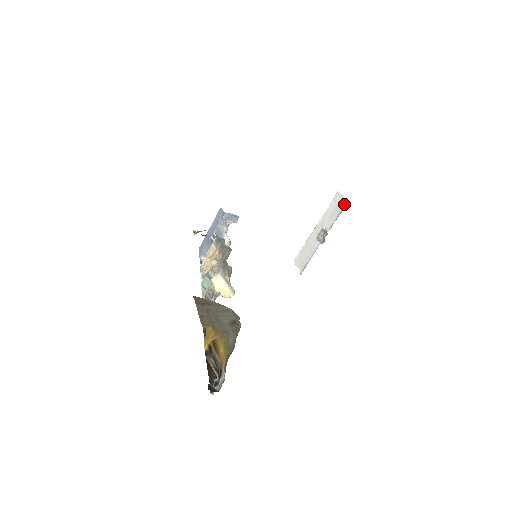
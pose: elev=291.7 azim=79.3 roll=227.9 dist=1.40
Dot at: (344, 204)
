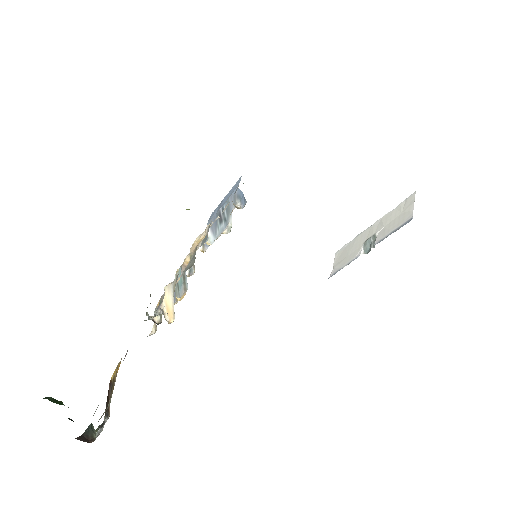
Dot at: (407, 219)
